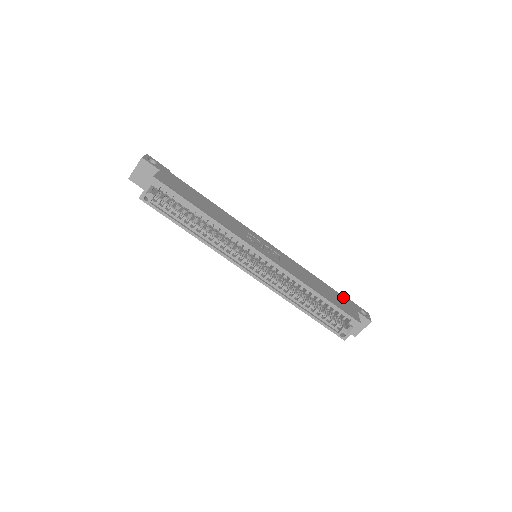
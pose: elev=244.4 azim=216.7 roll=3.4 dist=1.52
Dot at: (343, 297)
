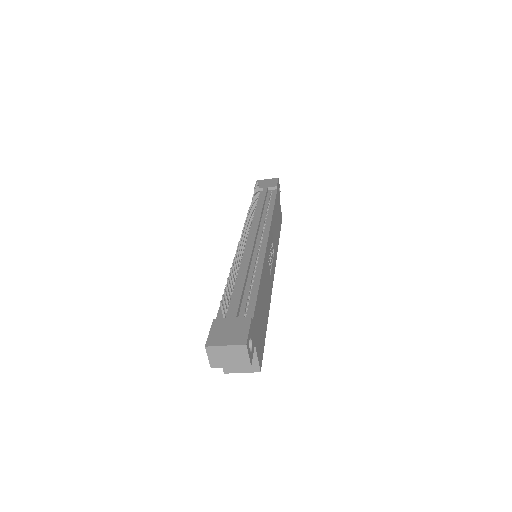
Dot at: (277, 196)
